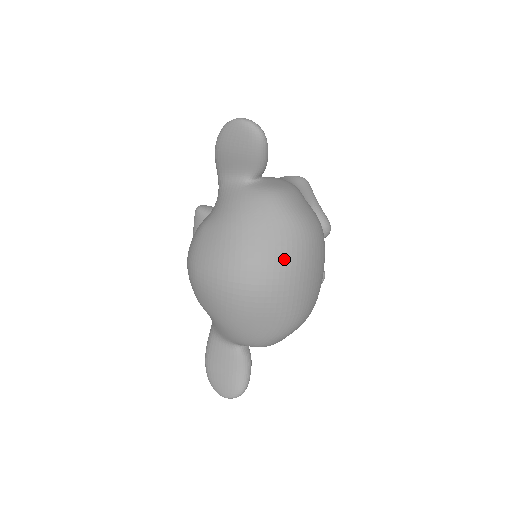
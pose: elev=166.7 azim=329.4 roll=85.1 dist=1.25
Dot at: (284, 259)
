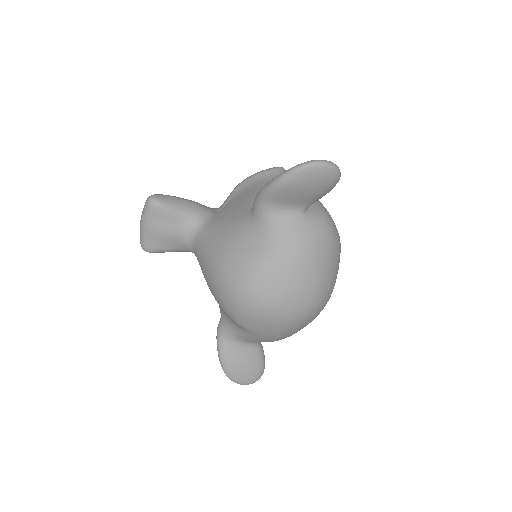
Dot at: (336, 277)
